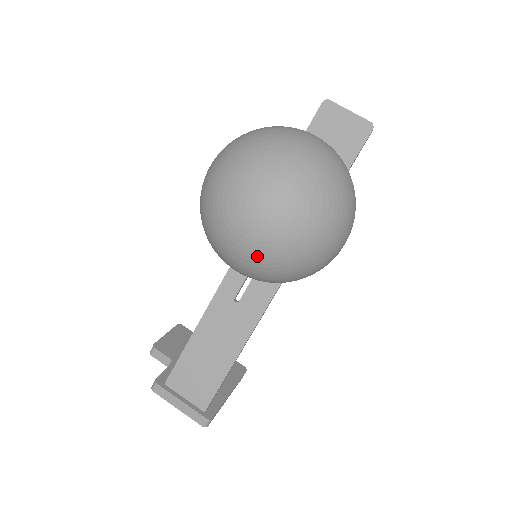
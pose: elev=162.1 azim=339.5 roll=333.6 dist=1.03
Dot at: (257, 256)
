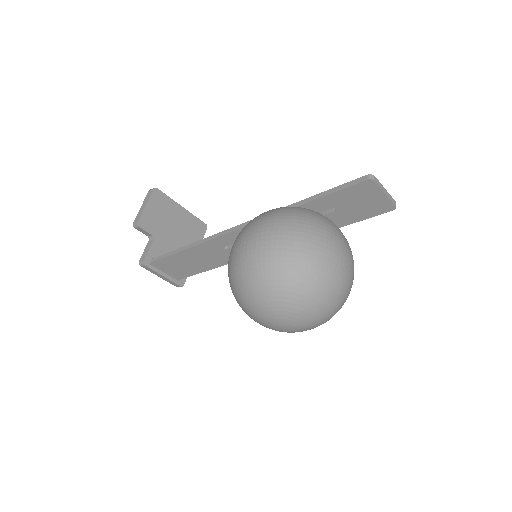
Dot at: occluded
